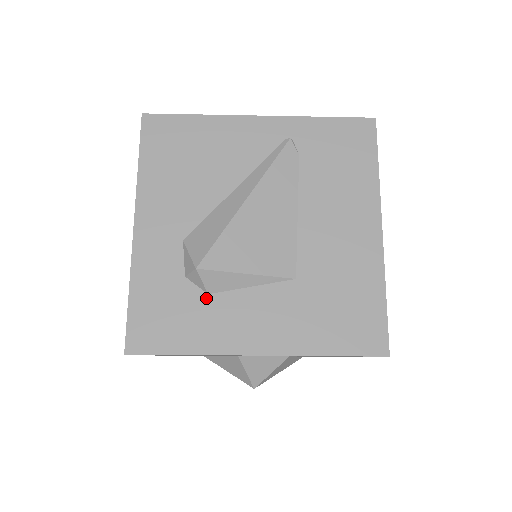
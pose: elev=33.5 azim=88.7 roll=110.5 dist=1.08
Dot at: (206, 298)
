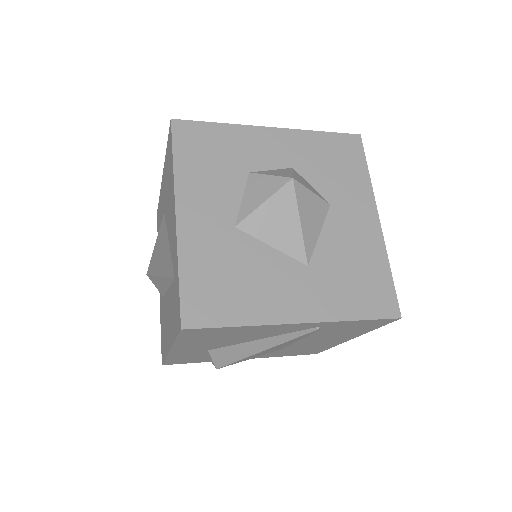
Dot at: occluded
